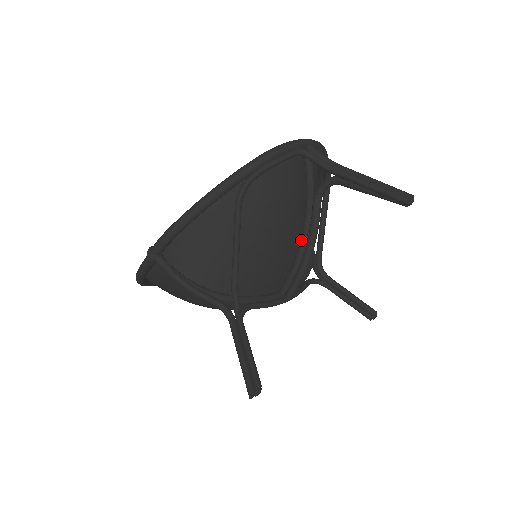
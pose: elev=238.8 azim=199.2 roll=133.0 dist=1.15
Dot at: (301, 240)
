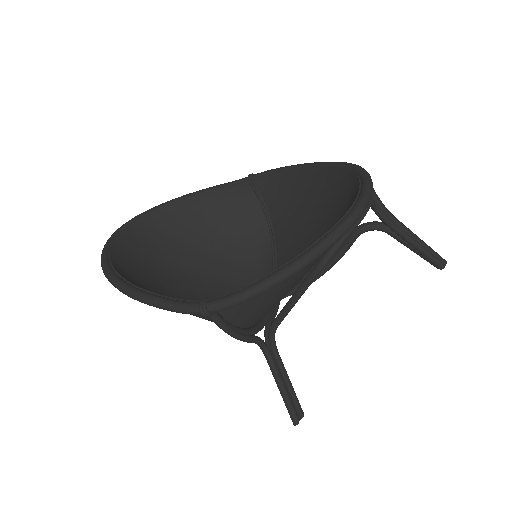
Dot at: occluded
